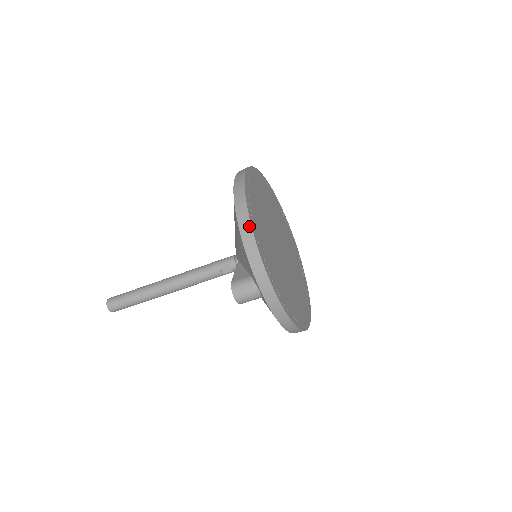
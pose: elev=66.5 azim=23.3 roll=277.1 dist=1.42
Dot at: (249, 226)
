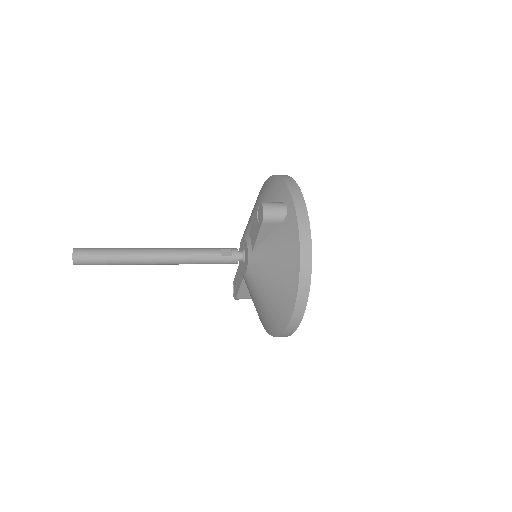
Dot at: (285, 175)
